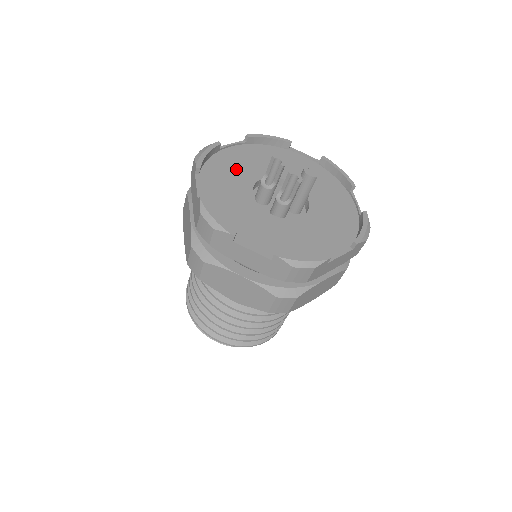
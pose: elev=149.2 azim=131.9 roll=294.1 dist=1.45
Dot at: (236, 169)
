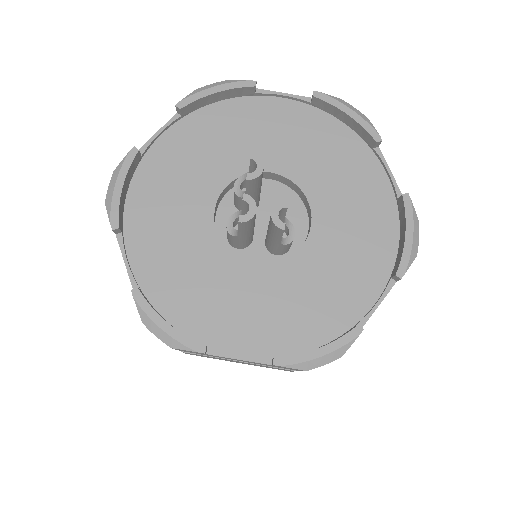
Dot at: (247, 136)
